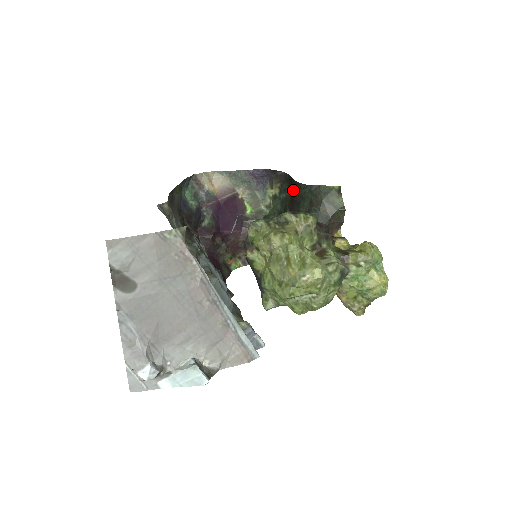
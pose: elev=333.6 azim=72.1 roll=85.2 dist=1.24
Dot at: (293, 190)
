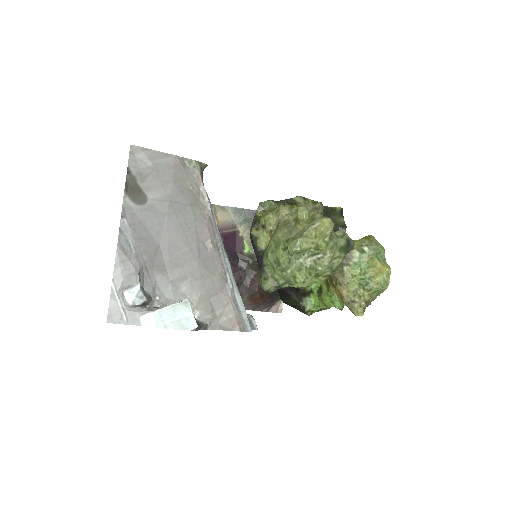
Dot at: occluded
